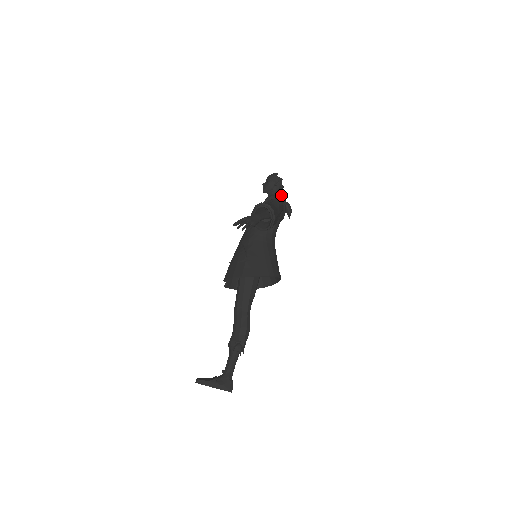
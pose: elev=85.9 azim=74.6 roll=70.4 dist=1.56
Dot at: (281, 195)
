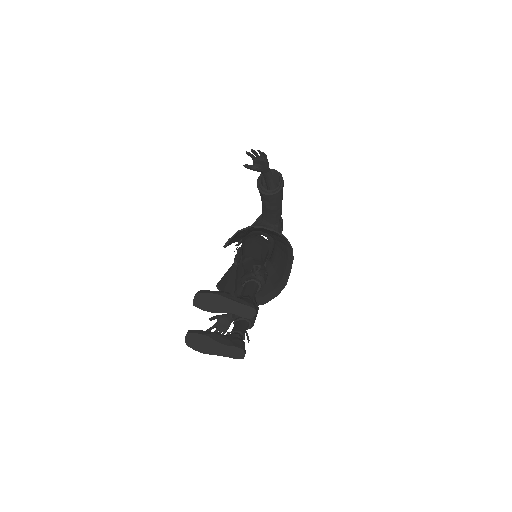
Dot at: occluded
